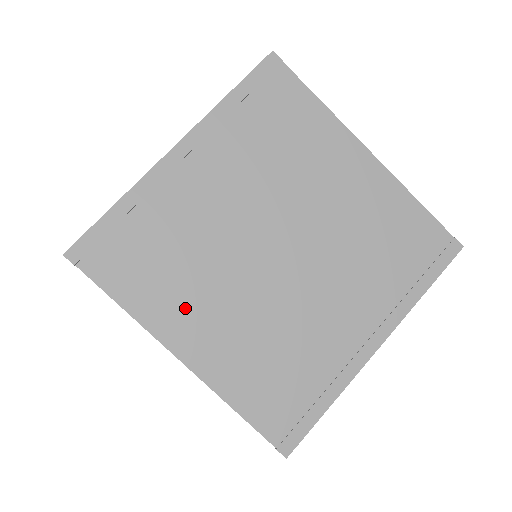
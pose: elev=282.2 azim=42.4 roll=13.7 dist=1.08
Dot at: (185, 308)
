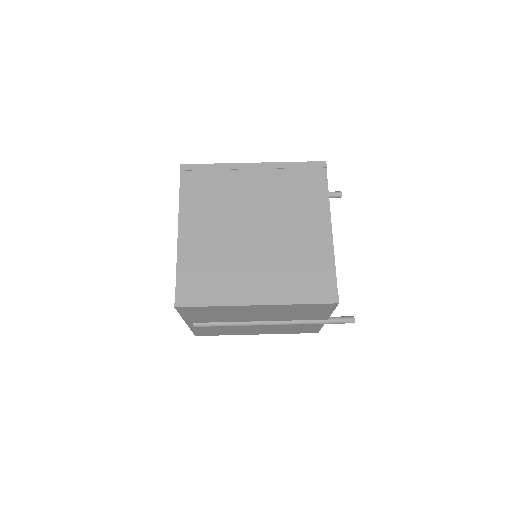
Dot at: (199, 217)
